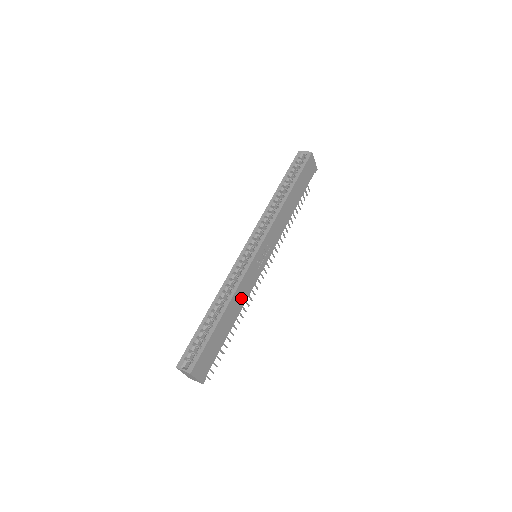
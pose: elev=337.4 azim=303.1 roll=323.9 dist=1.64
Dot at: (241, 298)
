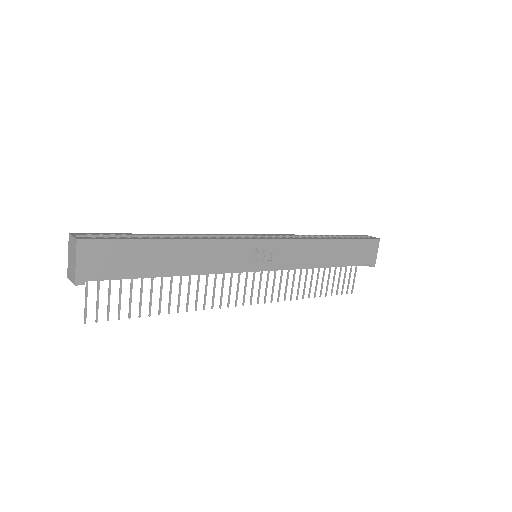
Dot at: (207, 260)
